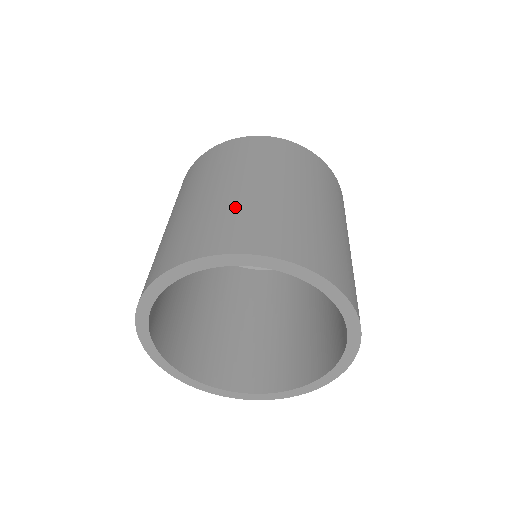
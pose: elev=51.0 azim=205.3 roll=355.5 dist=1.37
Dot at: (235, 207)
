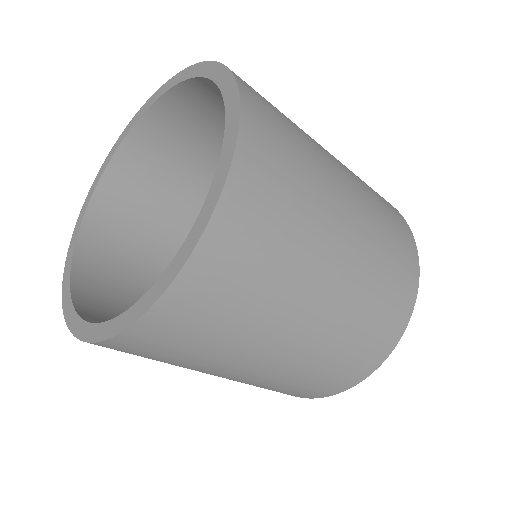
Dot at: occluded
